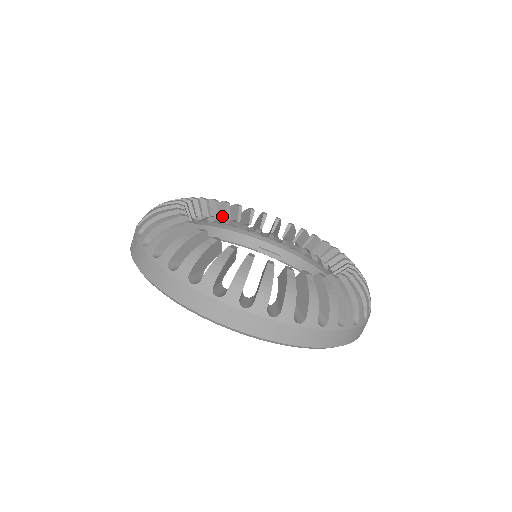
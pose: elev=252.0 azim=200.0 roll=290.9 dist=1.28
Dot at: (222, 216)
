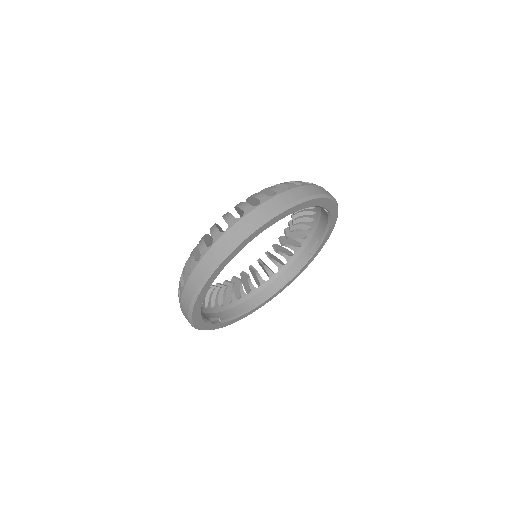
Dot at: occluded
